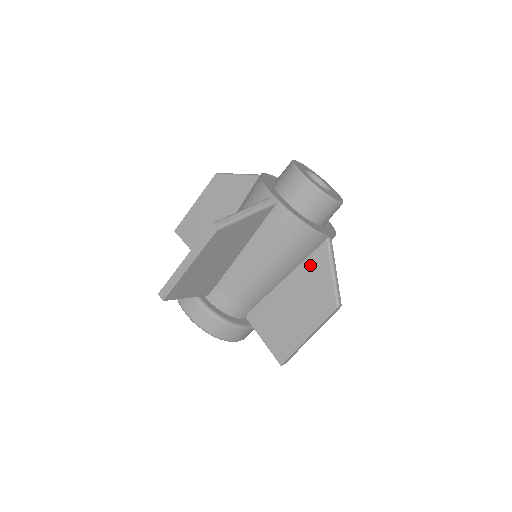
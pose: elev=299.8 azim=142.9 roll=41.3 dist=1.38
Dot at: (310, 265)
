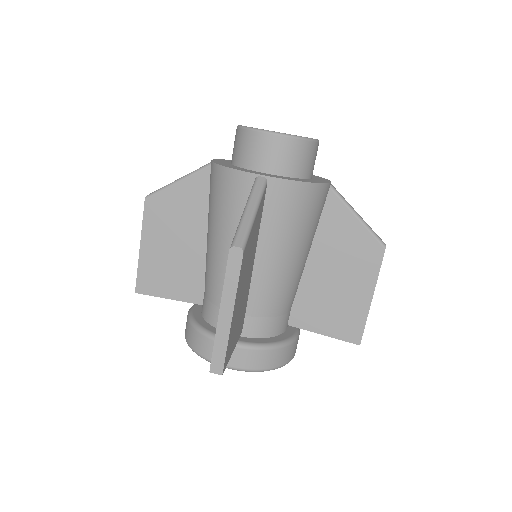
Dot at: (328, 226)
